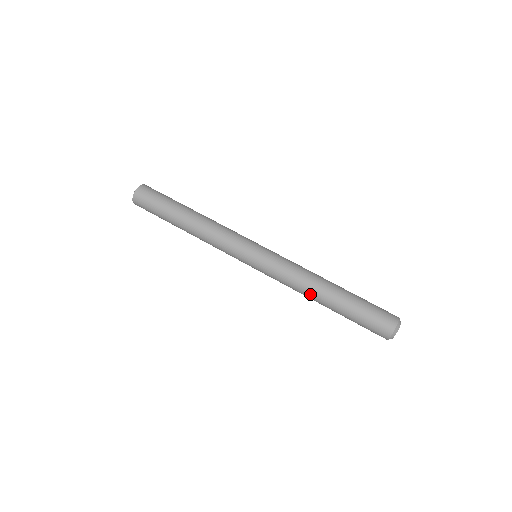
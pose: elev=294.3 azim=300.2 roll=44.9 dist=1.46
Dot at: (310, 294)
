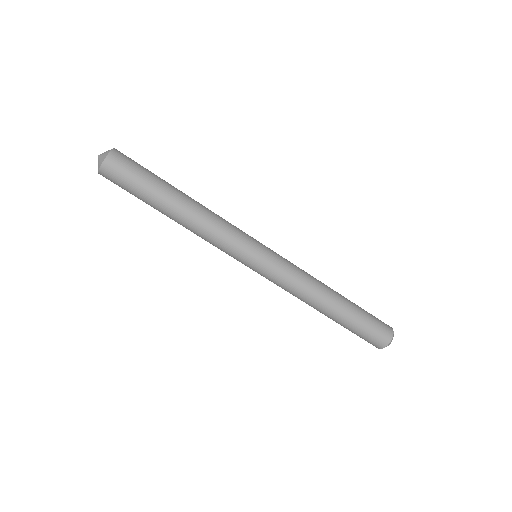
Dot at: occluded
